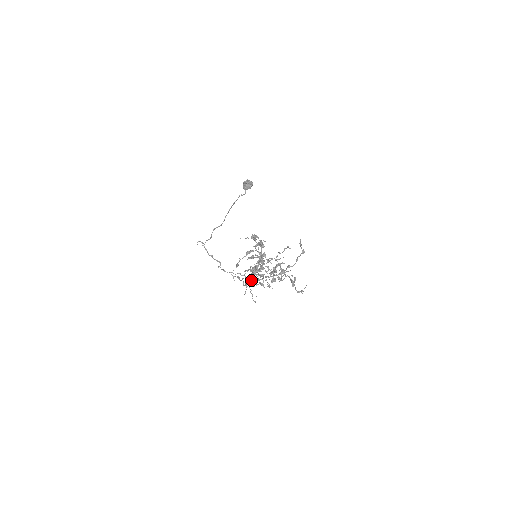
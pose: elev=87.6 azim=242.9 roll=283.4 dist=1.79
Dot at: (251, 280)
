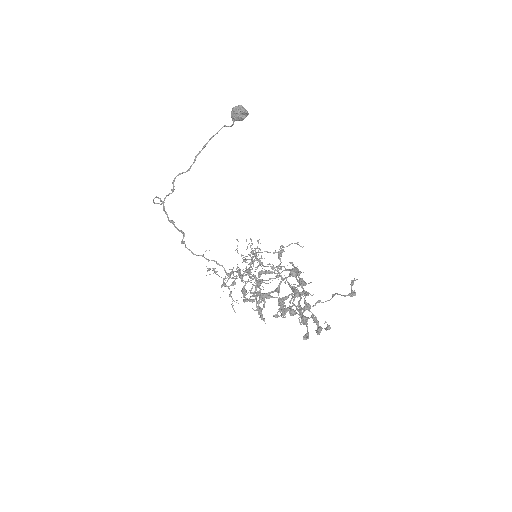
Dot at: occluded
